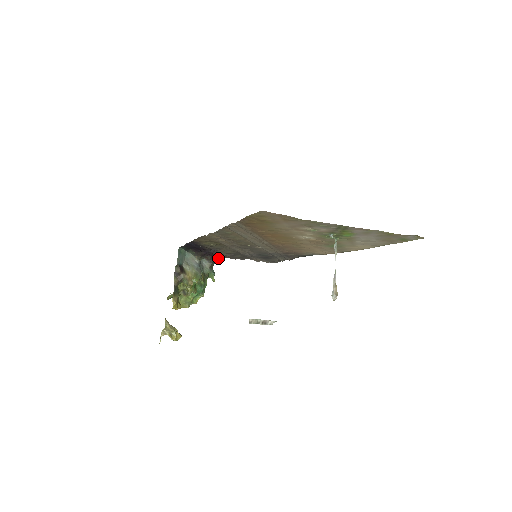
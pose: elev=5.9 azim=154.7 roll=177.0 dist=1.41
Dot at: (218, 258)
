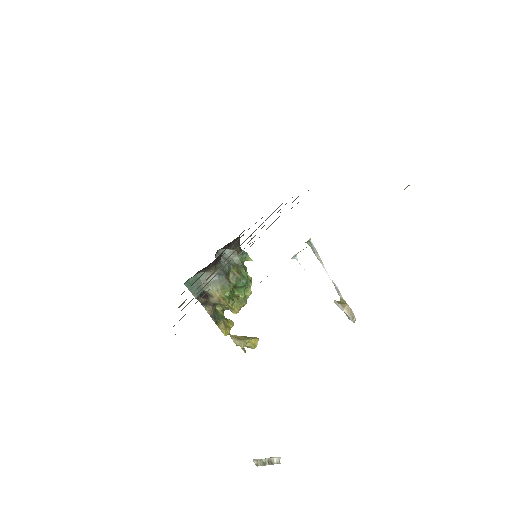
Dot at: (238, 237)
